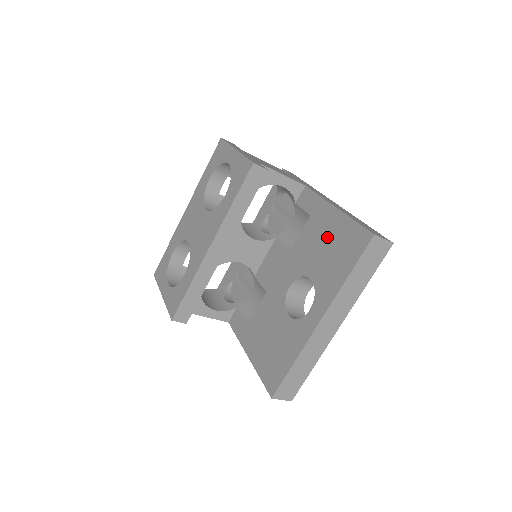
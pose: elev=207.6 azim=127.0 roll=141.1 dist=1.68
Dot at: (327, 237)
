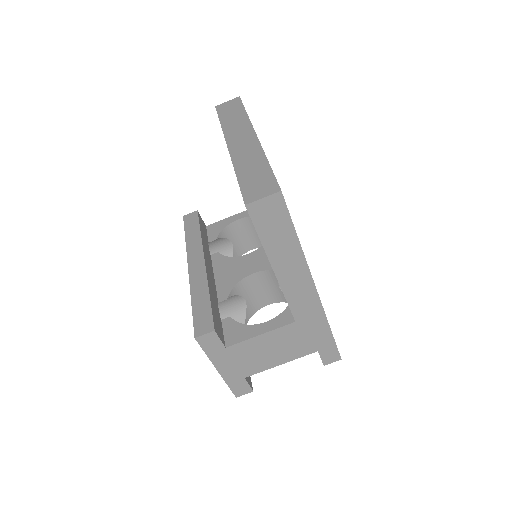
Dot at: occluded
